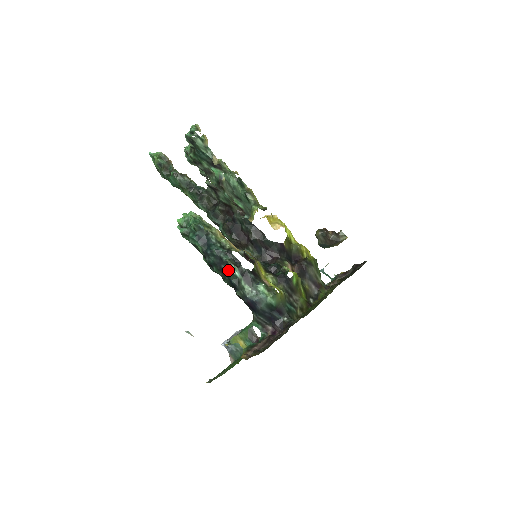
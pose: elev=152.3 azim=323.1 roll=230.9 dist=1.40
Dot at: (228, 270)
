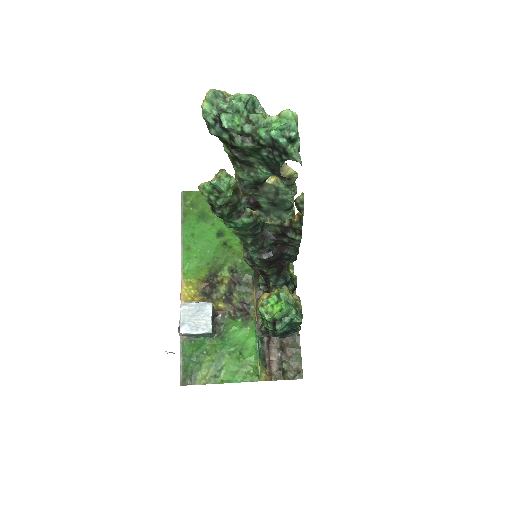
Dot at: occluded
